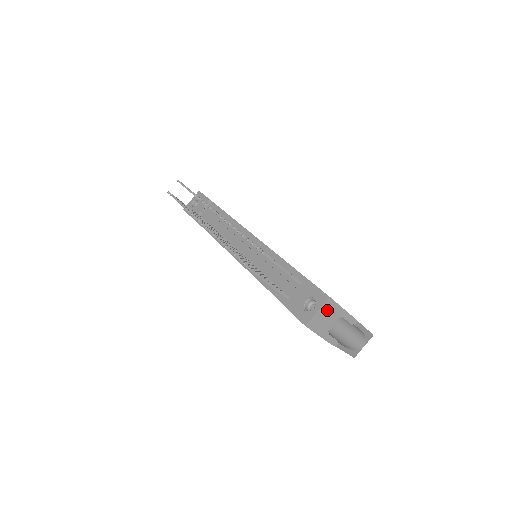
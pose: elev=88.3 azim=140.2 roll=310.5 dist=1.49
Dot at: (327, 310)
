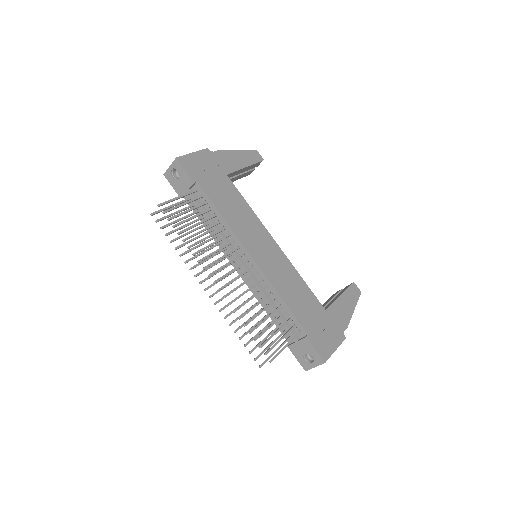
Dot at: occluded
